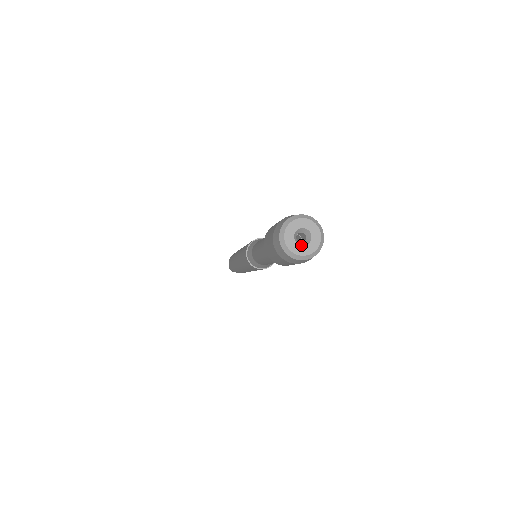
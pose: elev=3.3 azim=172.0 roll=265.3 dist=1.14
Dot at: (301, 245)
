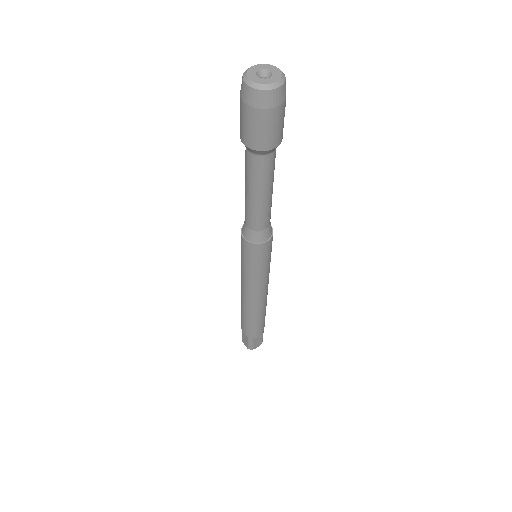
Dot at: (257, 76)
